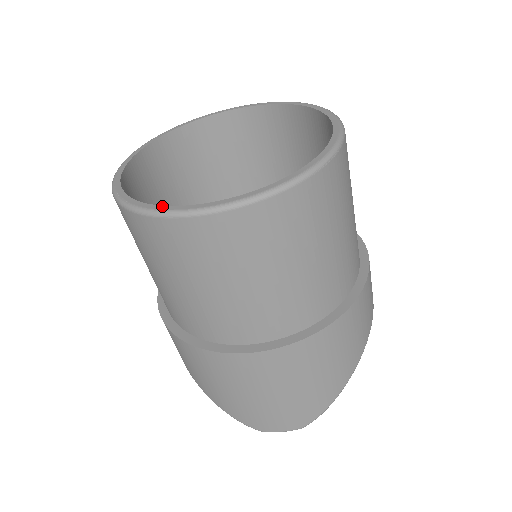
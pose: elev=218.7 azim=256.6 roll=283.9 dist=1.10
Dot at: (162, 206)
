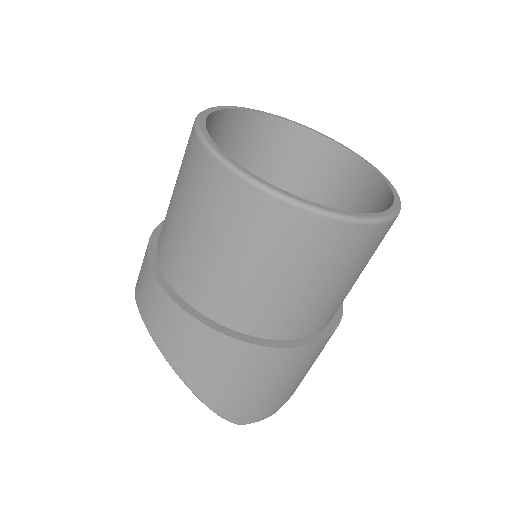
Dot at: (326, 207)
